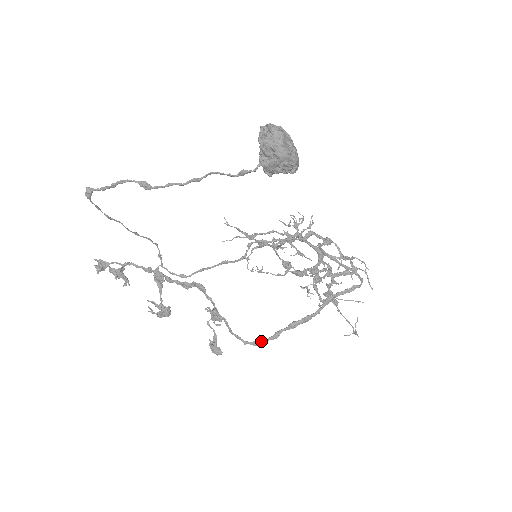
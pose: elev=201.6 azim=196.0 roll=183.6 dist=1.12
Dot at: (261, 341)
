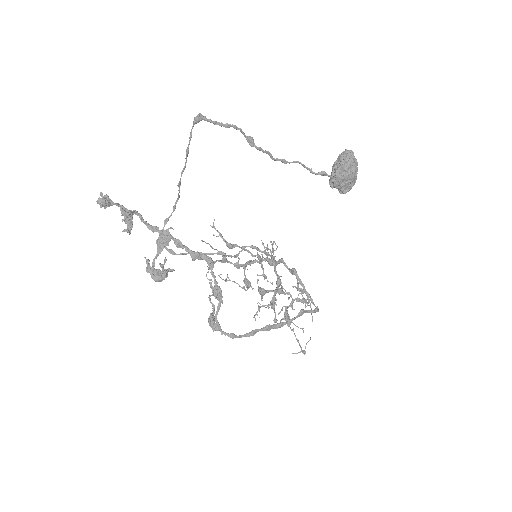
Dot at: occluded
